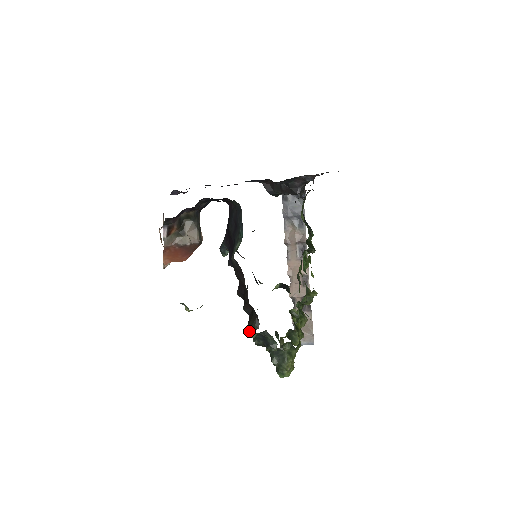
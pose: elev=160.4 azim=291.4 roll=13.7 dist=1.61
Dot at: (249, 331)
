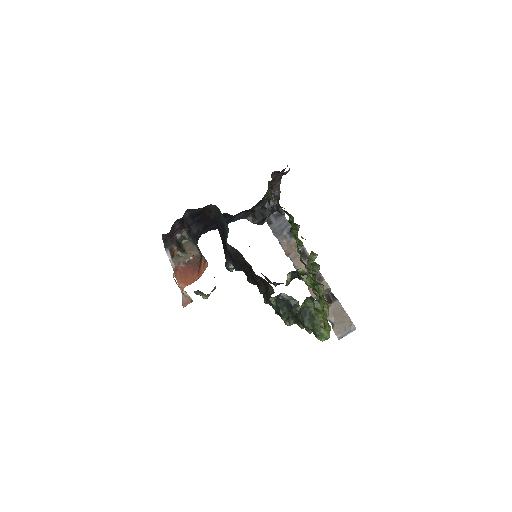
Dot at: (268, 300)
